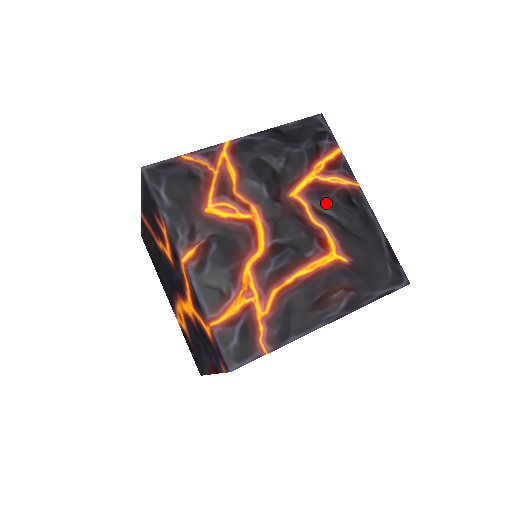
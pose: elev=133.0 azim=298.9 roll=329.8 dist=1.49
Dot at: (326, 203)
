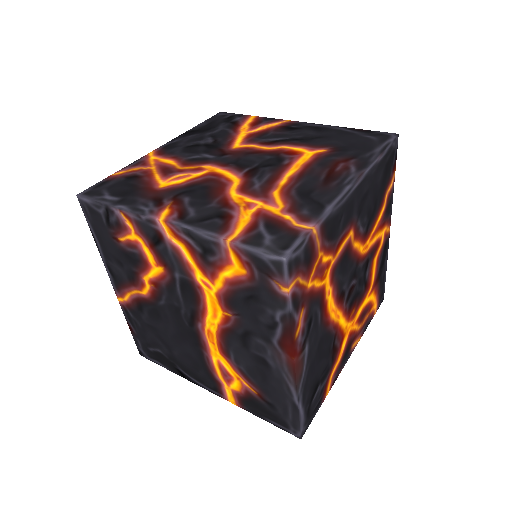
Dot at: (270, 138)
